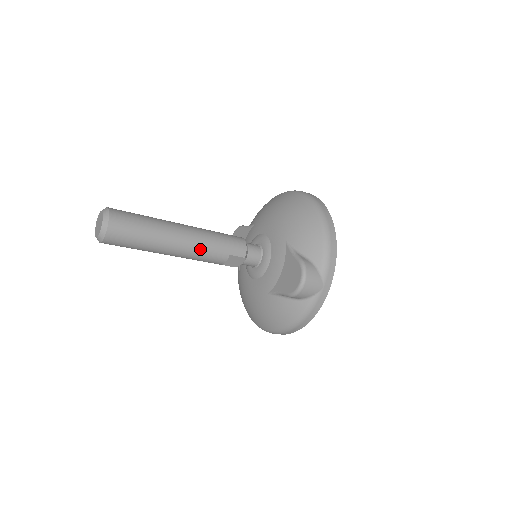
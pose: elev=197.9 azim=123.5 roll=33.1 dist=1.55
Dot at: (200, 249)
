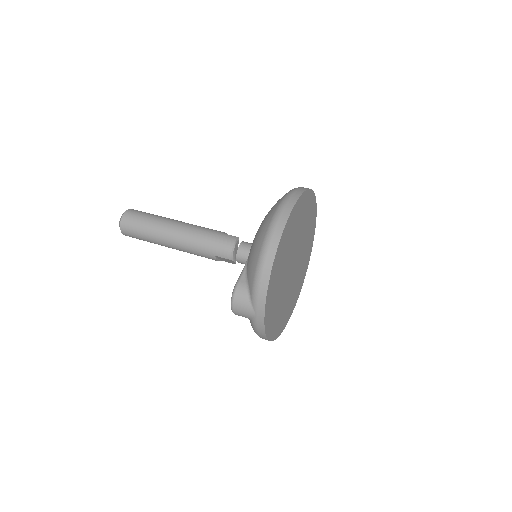
Dot at: (189, 248)
